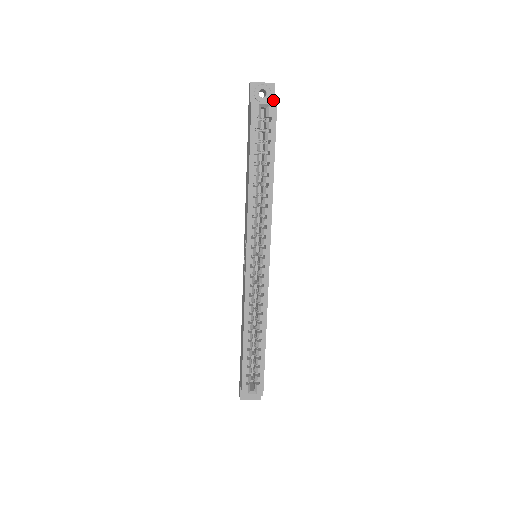
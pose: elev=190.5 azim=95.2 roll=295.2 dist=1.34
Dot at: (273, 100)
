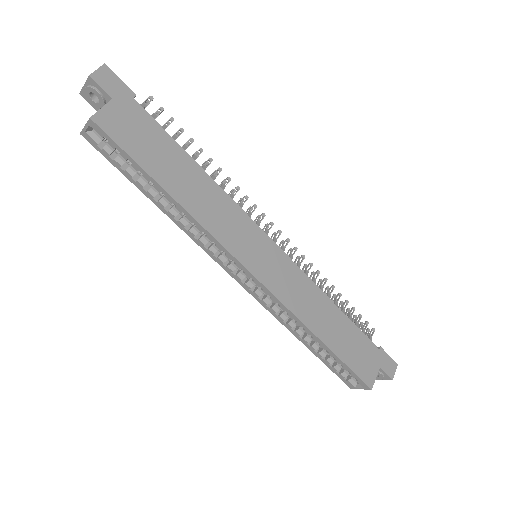
Dot at: (107, 95)
